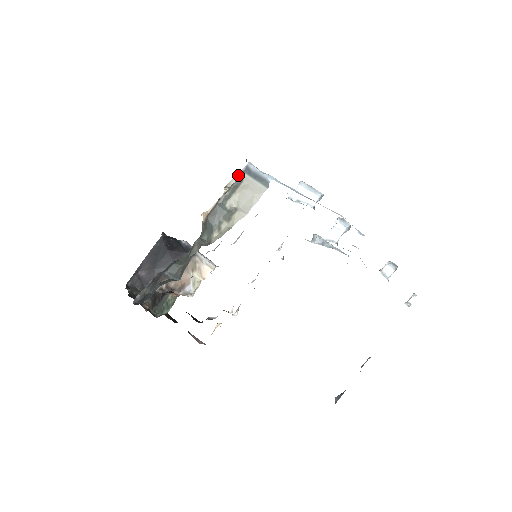
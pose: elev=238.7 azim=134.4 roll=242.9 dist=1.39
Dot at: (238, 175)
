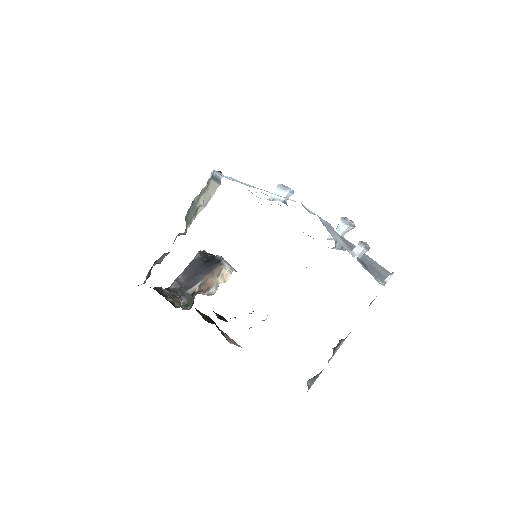
Dot at: (207, 182)
